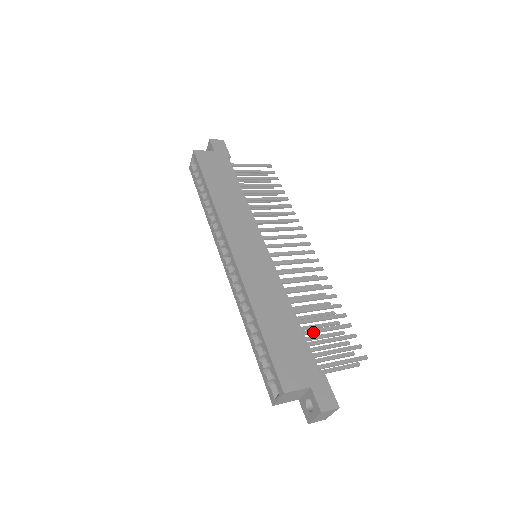
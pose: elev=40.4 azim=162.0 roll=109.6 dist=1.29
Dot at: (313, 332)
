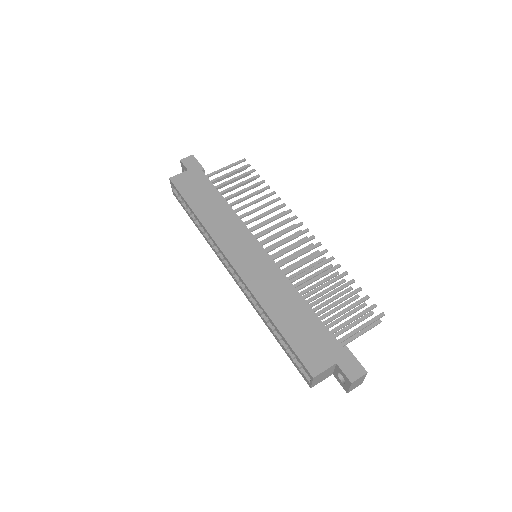
Dot at: (326, 310)
